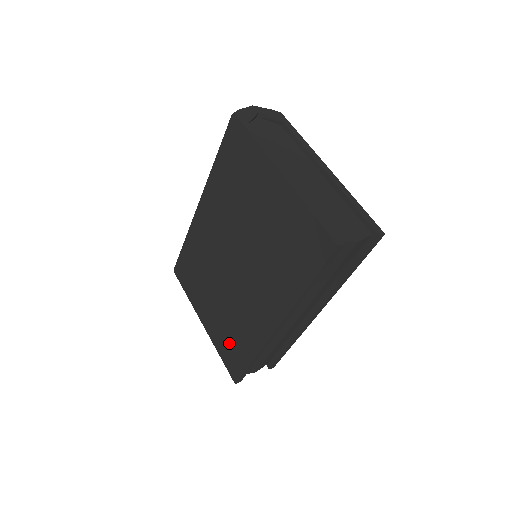
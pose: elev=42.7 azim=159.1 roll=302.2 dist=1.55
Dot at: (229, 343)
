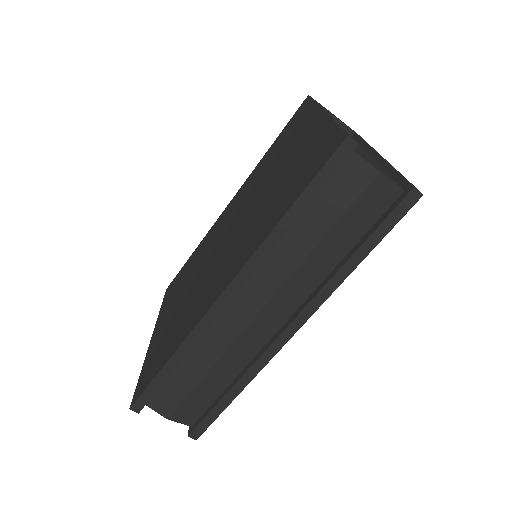
Dot at: (161, 347)
